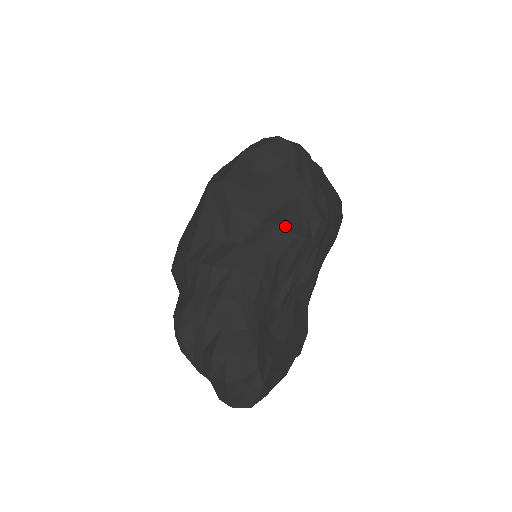
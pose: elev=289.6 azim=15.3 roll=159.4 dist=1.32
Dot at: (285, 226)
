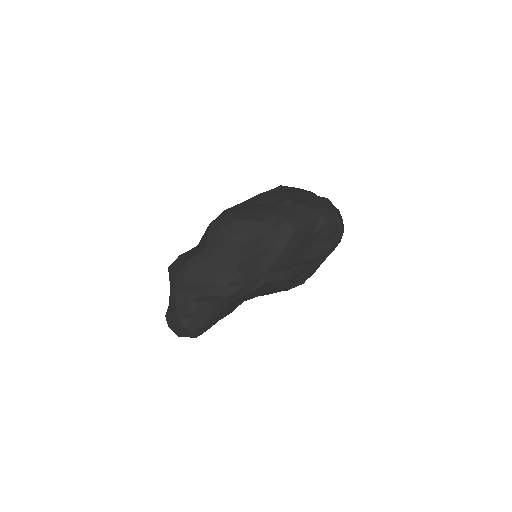
Dot at: (289, 281)
